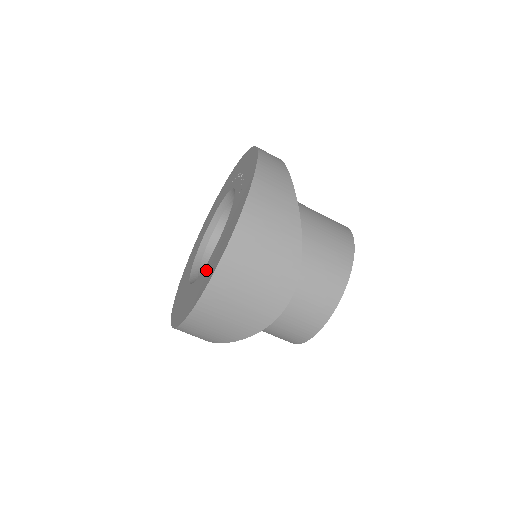
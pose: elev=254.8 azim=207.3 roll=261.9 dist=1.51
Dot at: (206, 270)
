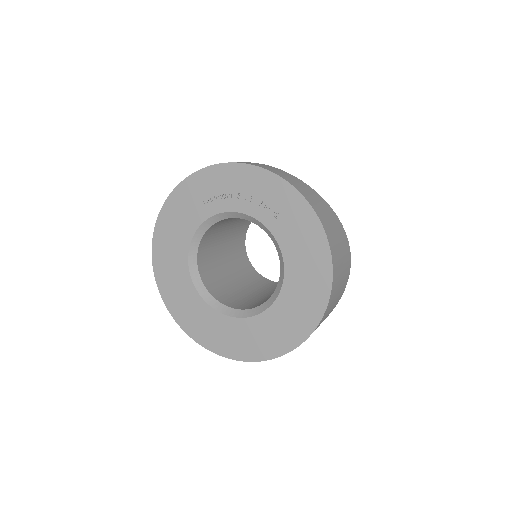
Dot at: (293, 296)
